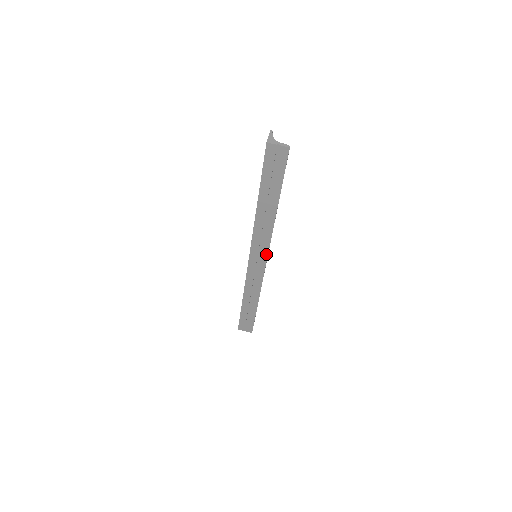
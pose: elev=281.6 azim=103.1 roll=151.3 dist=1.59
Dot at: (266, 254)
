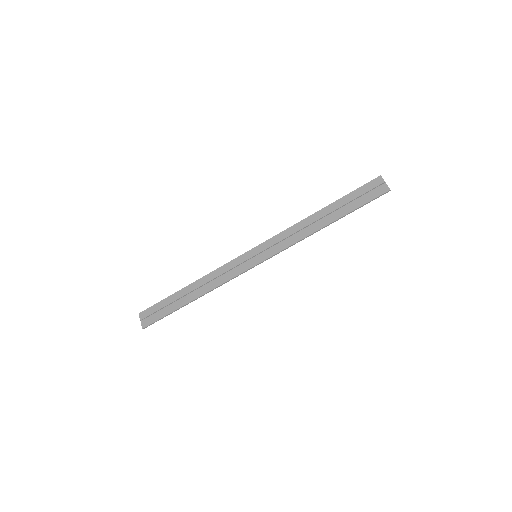
Dot at: (268, 256)
